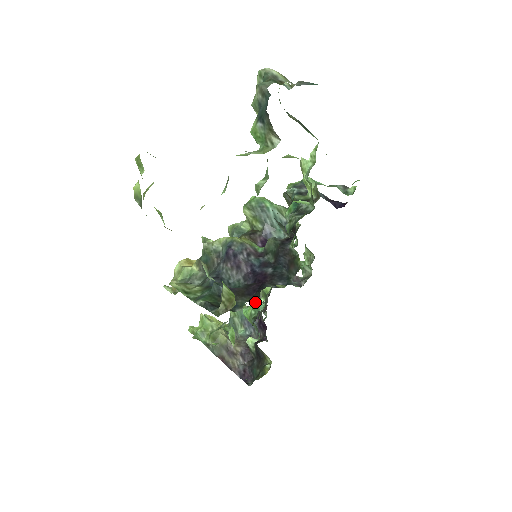
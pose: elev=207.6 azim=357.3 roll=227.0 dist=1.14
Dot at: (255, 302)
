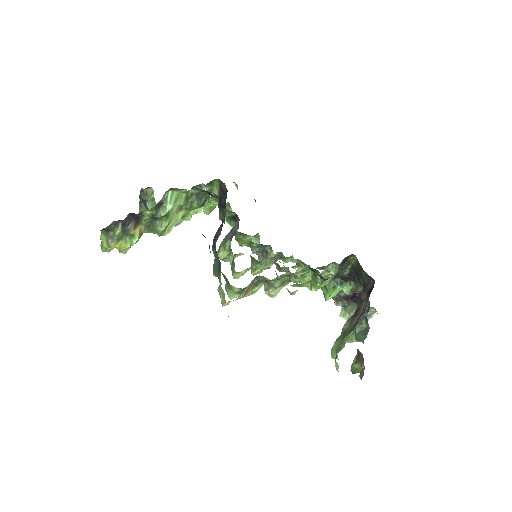
Dot at: occluded
